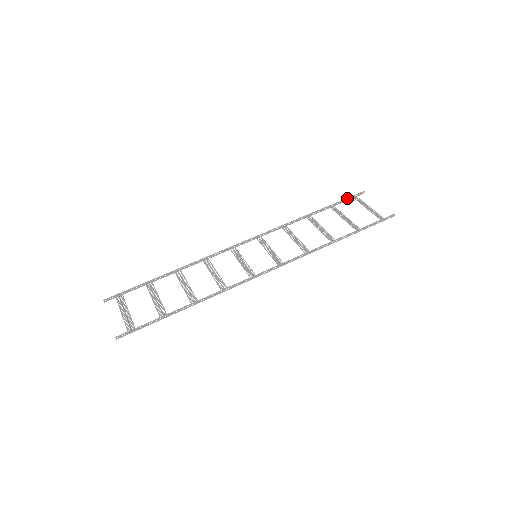
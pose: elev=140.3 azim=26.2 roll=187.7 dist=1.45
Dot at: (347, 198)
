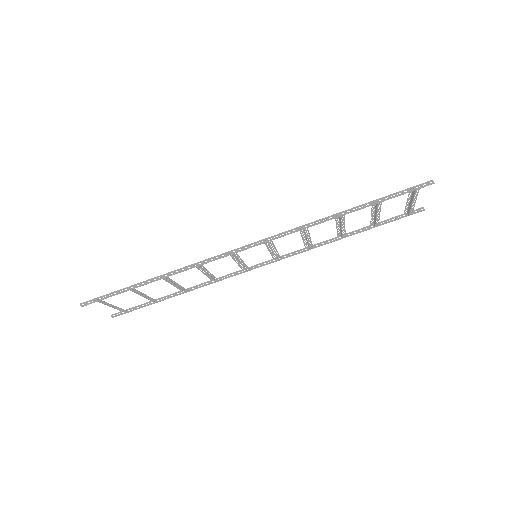
Dot at: (397, 216)
